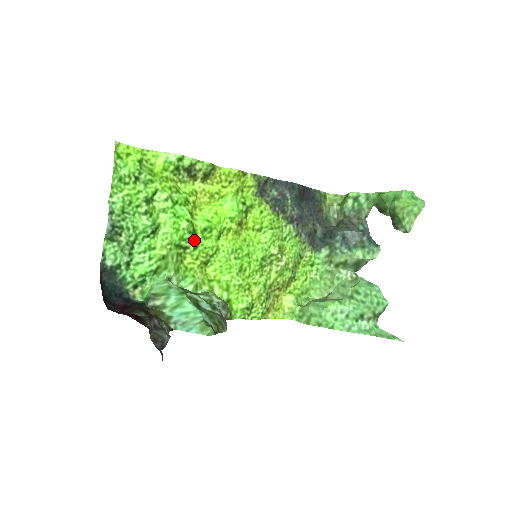
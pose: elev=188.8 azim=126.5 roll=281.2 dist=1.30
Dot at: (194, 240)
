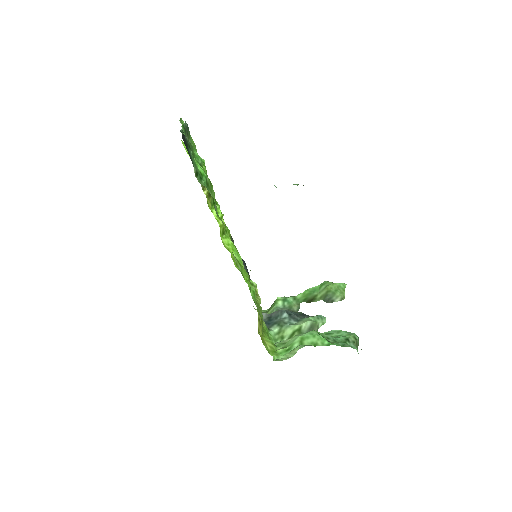
Dot at: occluded
